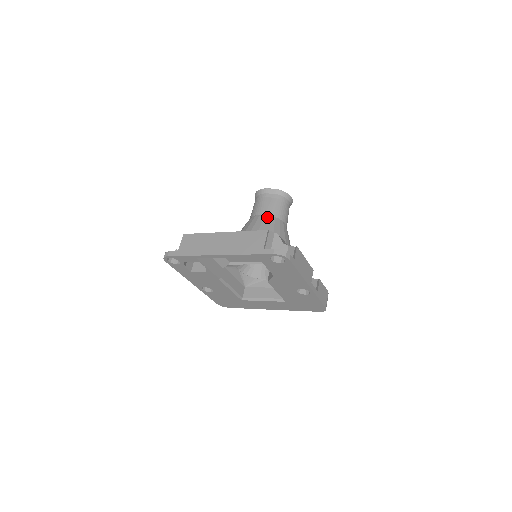
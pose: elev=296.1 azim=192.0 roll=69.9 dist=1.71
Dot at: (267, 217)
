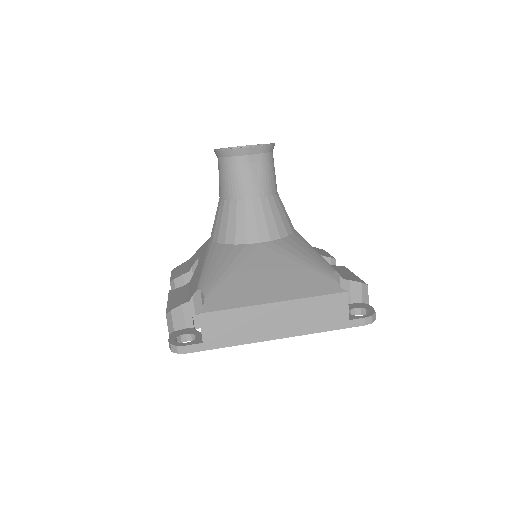
Dot at: (266, 202)
